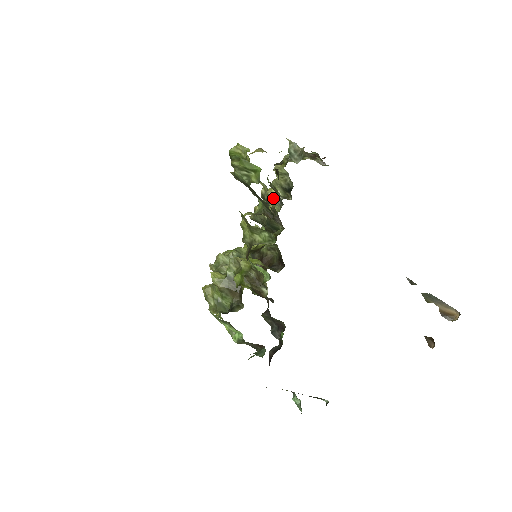
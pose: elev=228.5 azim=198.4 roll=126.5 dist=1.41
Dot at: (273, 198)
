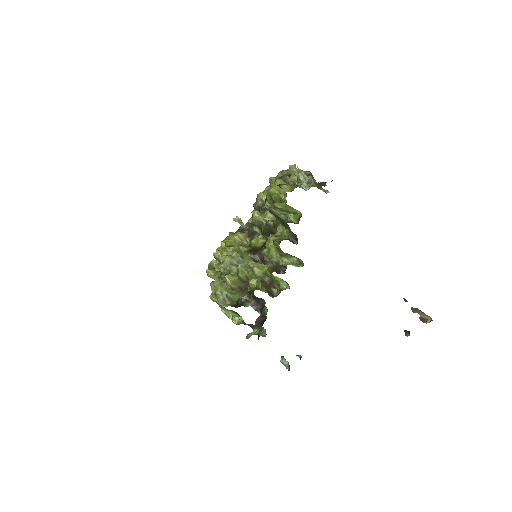
Dot at: occluded
